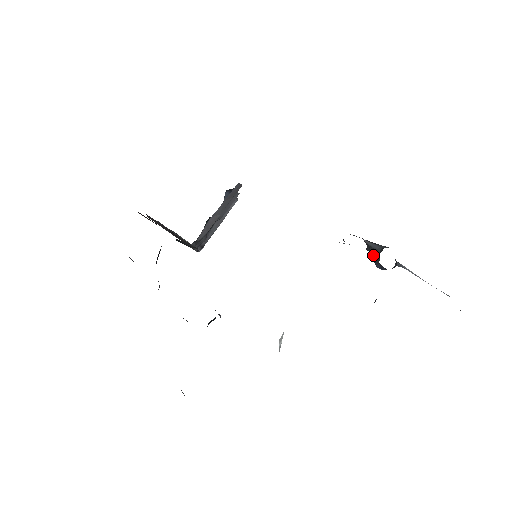
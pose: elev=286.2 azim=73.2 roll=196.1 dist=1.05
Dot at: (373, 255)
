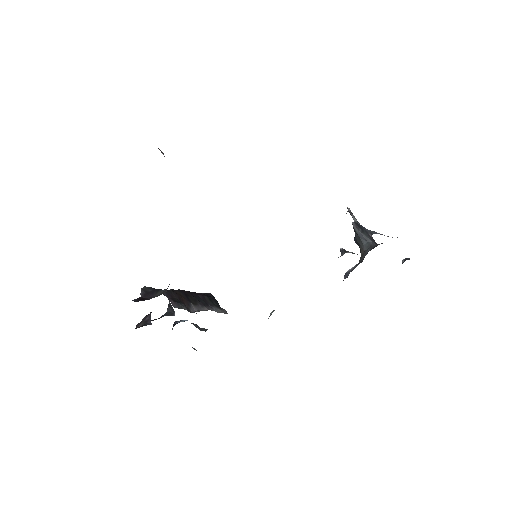
Dot at: (356, 239)
